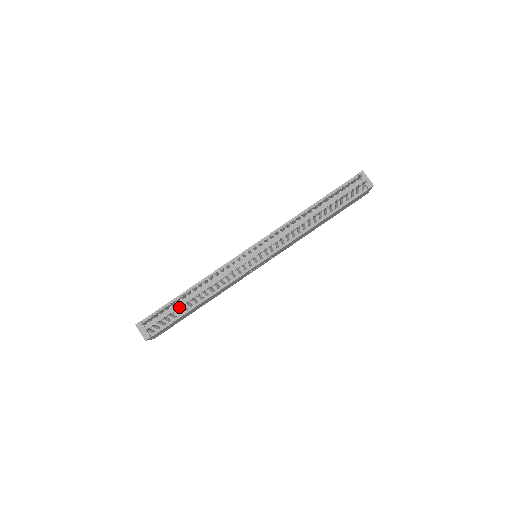
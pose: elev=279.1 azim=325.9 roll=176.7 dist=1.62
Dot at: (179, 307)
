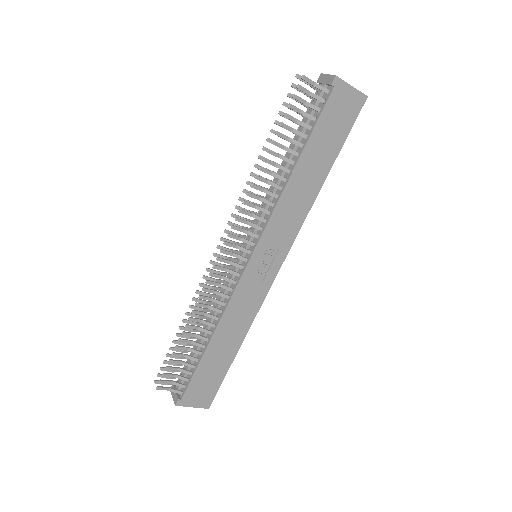
Dot at: (175, 347)
